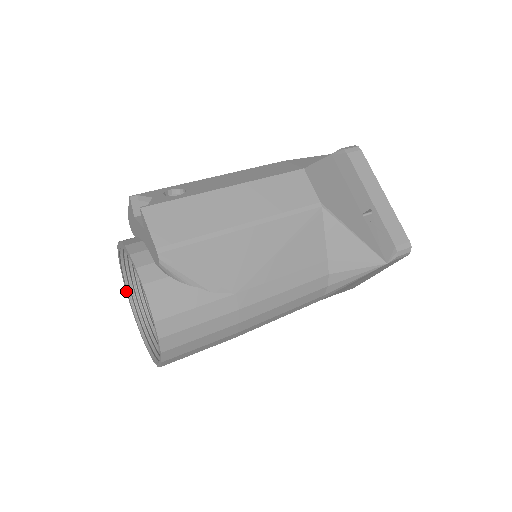
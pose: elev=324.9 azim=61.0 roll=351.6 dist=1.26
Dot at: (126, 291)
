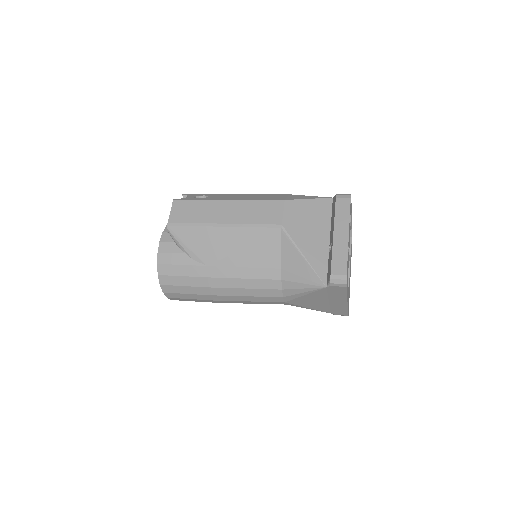
Dot at: occluded
